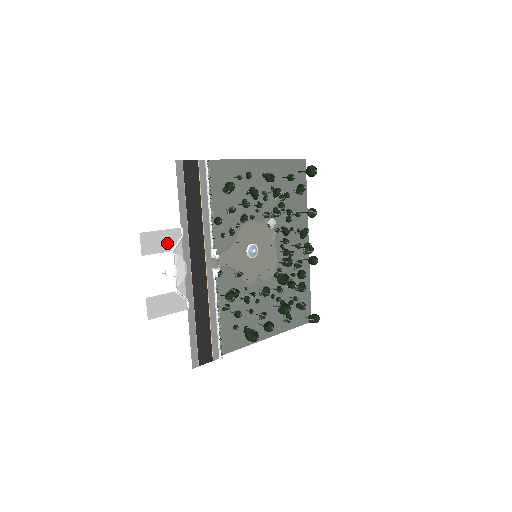
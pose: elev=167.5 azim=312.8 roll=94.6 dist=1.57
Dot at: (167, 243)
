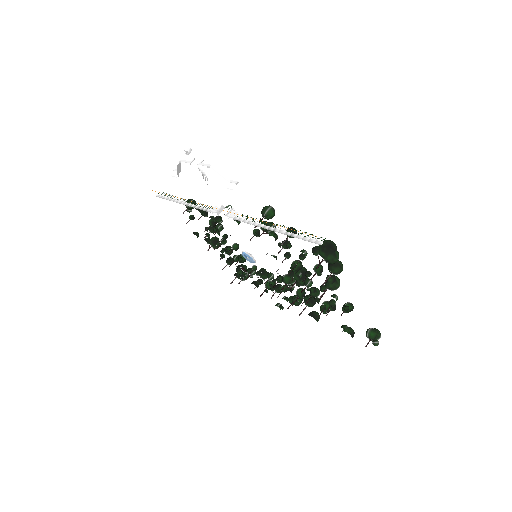
Dot at: occluded
